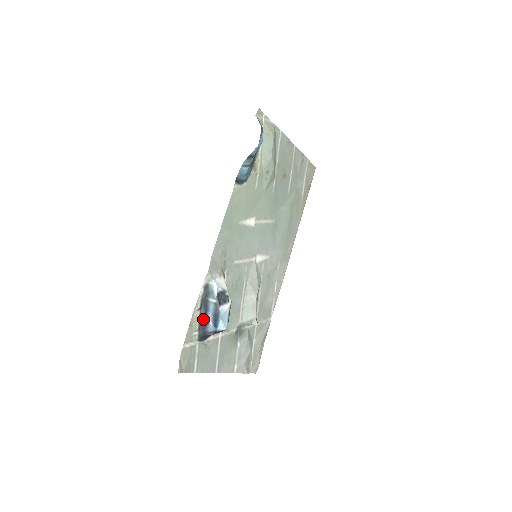
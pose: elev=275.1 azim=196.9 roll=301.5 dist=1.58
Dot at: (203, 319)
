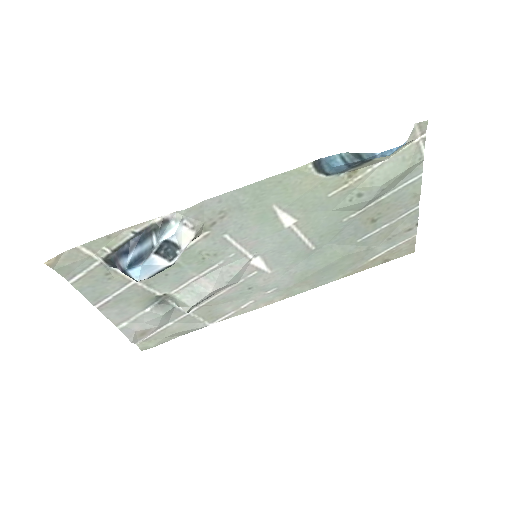
Dot at: (128, 246)
